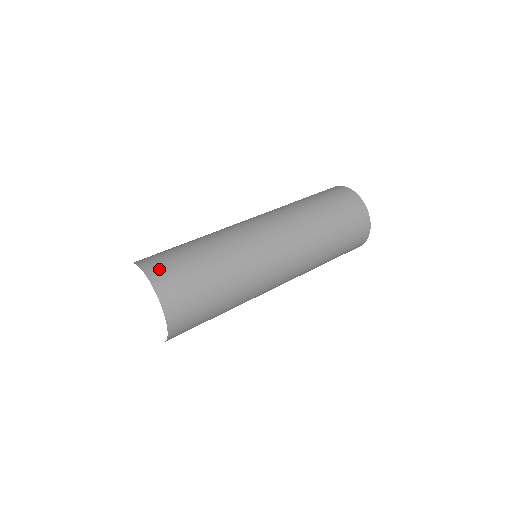
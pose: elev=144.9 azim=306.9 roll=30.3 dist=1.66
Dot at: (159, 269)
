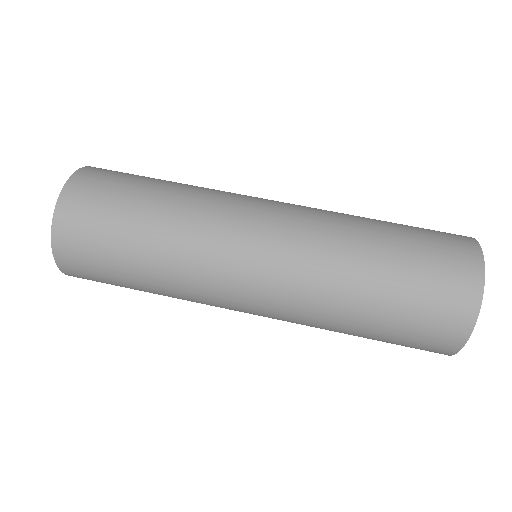
Dot at: (71, 229)
